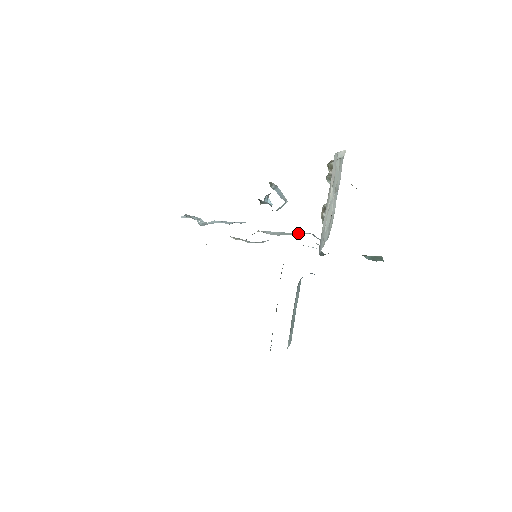
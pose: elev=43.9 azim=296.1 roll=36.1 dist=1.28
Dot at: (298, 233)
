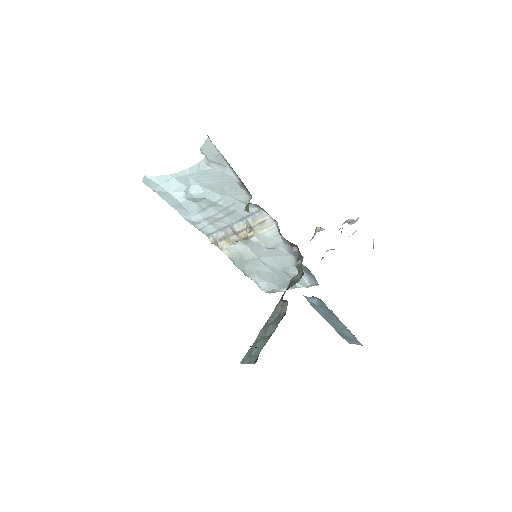
Dot at: (252, 273)
